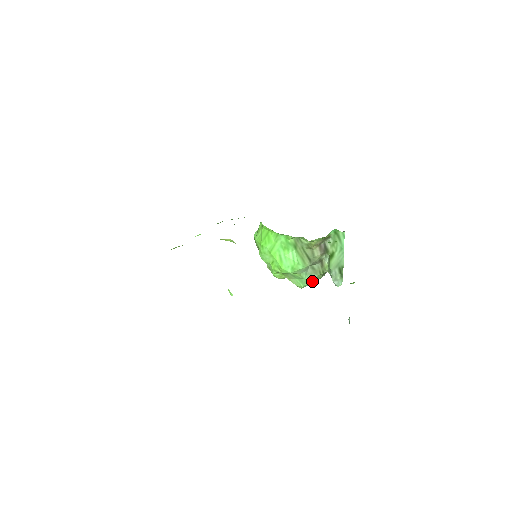
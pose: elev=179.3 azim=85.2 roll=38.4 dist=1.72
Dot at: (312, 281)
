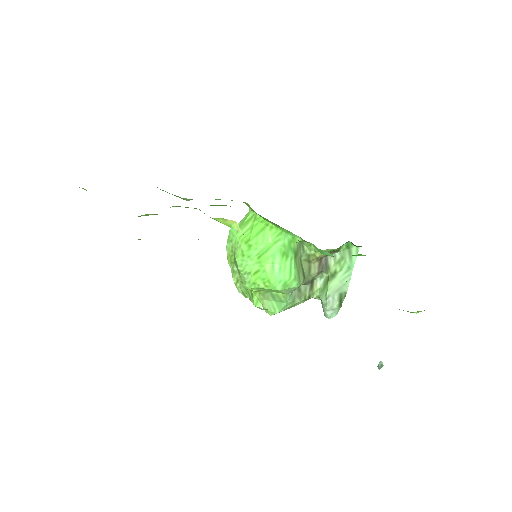
Dot at: occluded
